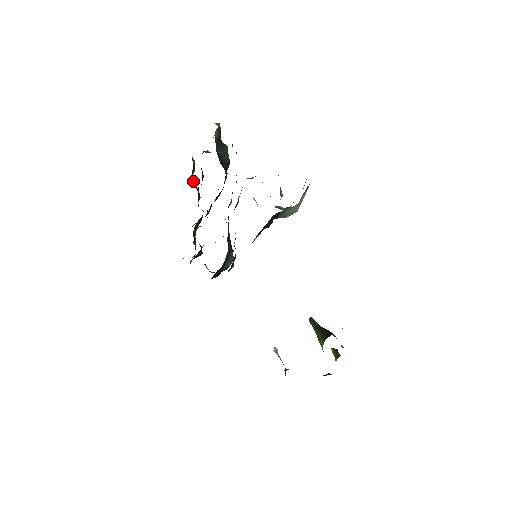
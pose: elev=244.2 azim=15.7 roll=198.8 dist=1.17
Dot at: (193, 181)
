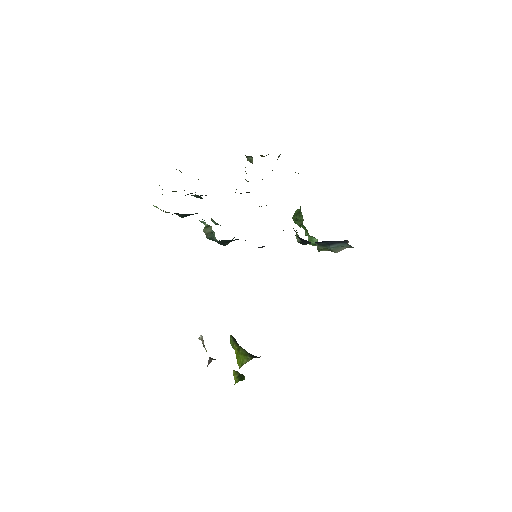
Dot at: occluded
